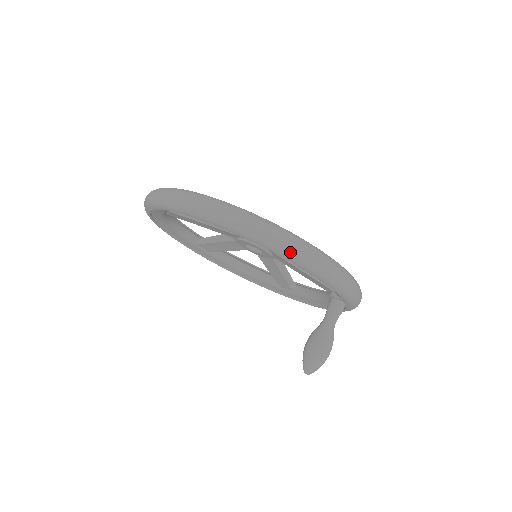
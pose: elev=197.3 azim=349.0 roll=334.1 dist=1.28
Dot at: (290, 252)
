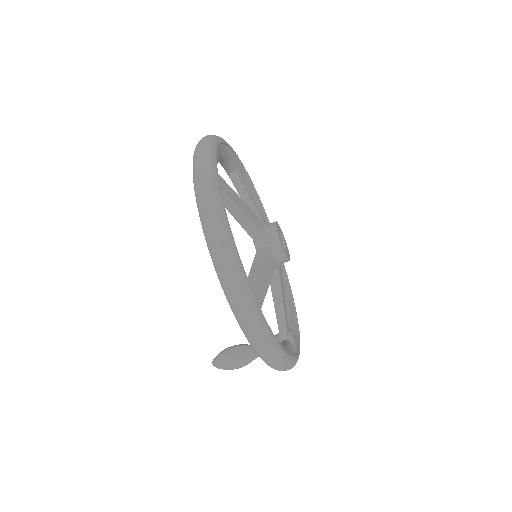
Dot at: (255, 347)
